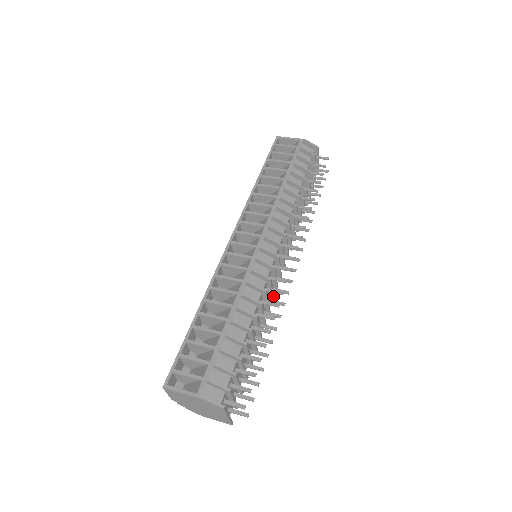
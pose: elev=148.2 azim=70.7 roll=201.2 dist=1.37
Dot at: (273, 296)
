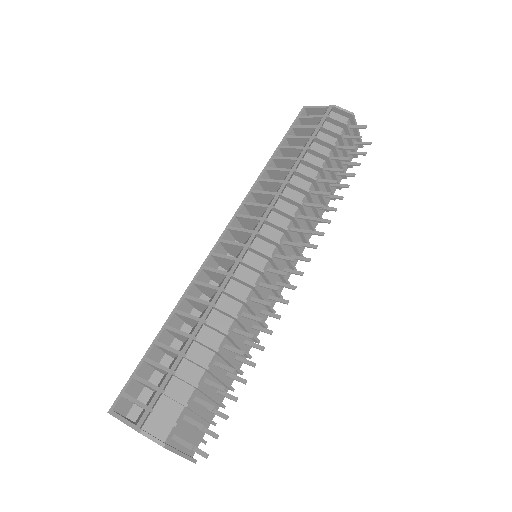
Dot at: (270, 306)
